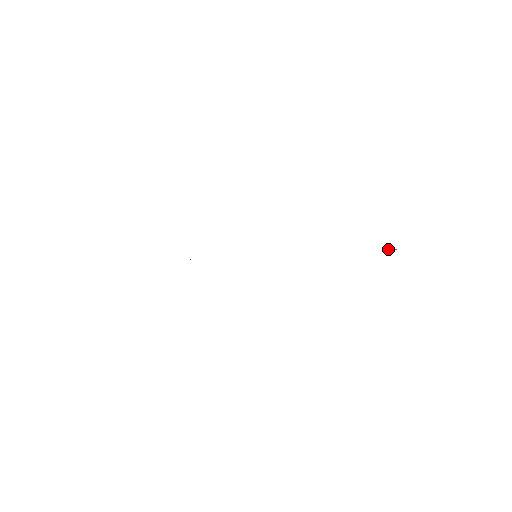
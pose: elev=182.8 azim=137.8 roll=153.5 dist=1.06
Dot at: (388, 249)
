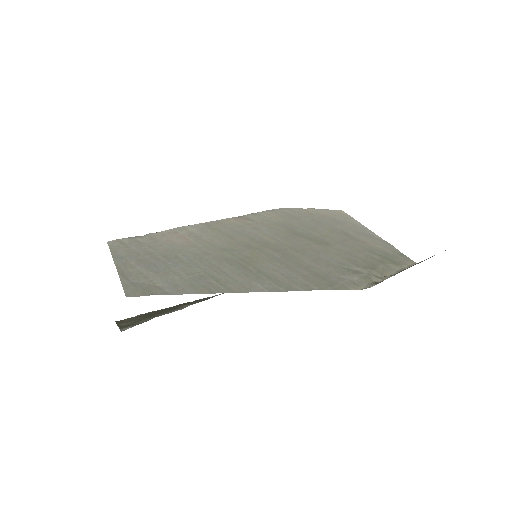
Dot at: (372, 278)
